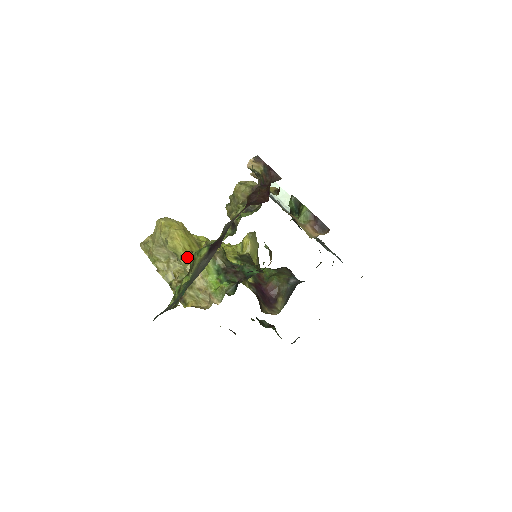
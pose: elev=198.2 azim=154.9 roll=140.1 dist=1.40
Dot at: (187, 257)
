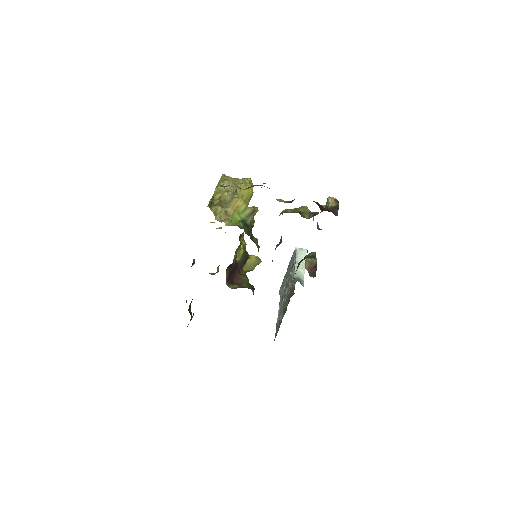
Dot at: occluded
